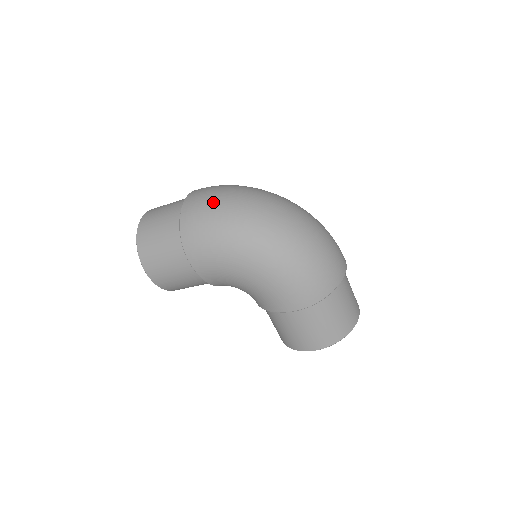
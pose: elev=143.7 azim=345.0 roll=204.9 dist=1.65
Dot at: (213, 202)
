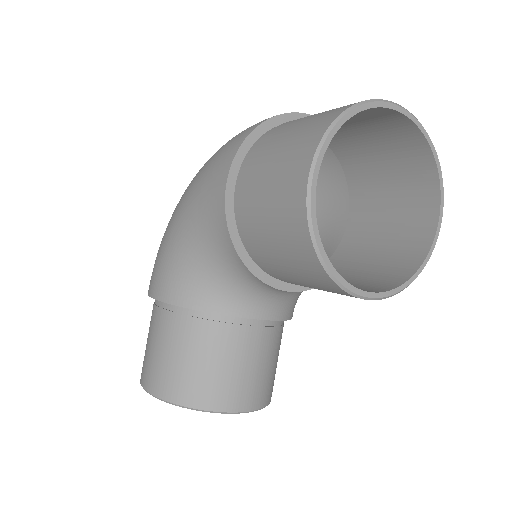
Dot at: occluded
